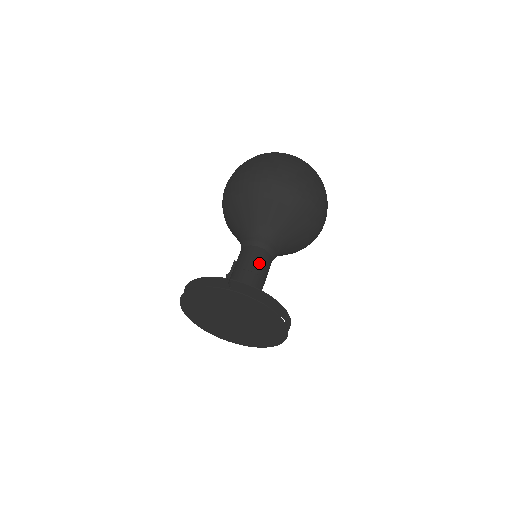
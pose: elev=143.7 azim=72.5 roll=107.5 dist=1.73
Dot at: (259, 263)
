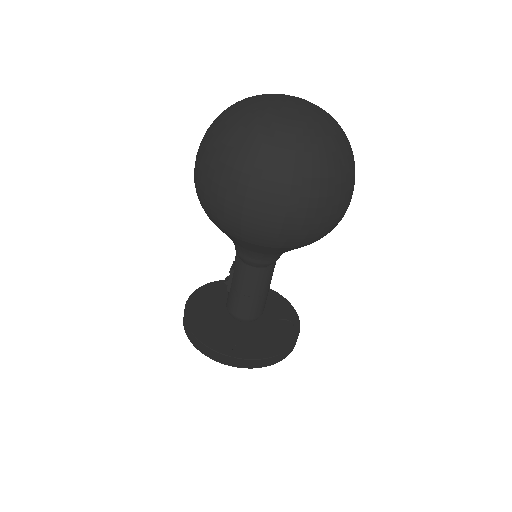
Dot at: (261, 285)
